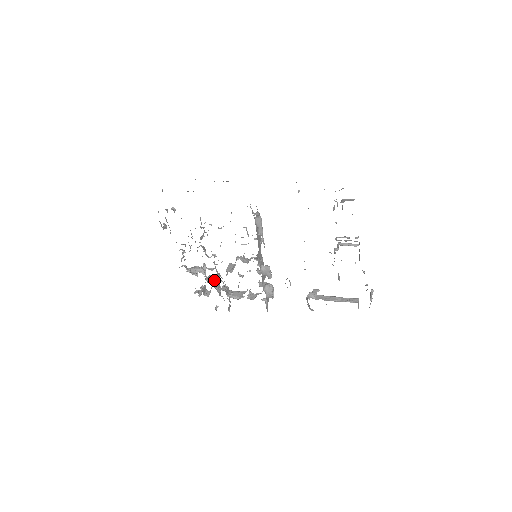
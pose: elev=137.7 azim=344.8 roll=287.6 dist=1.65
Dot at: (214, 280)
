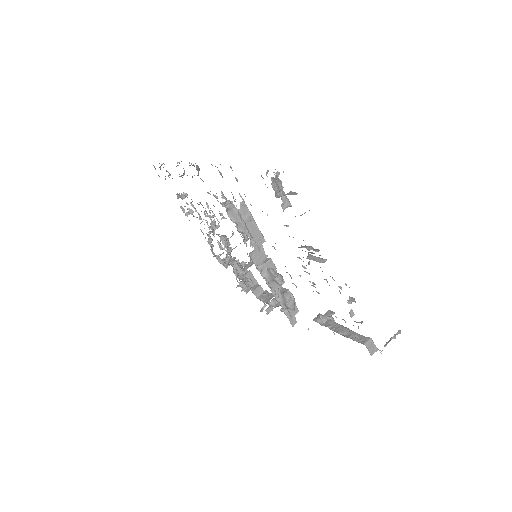
Dot at: (244, 276)
